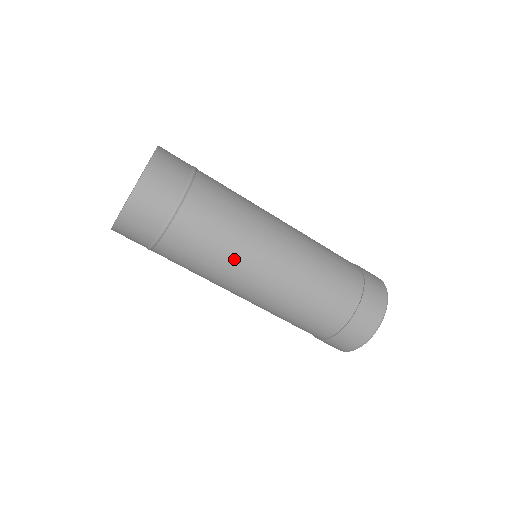
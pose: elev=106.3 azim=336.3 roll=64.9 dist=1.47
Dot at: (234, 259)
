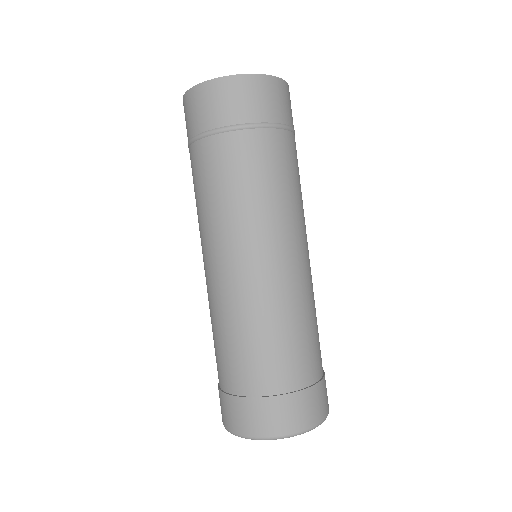
Dot at: (235, 220)
